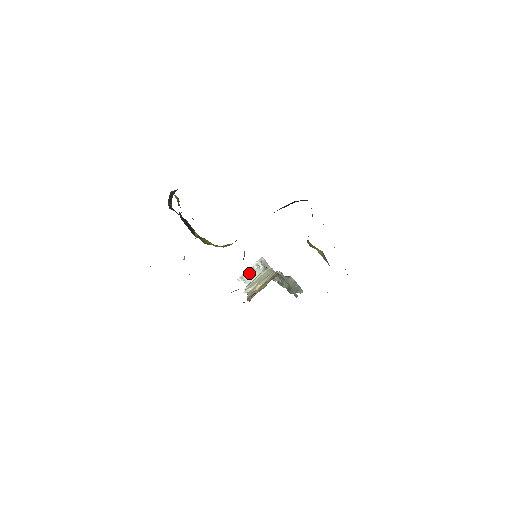
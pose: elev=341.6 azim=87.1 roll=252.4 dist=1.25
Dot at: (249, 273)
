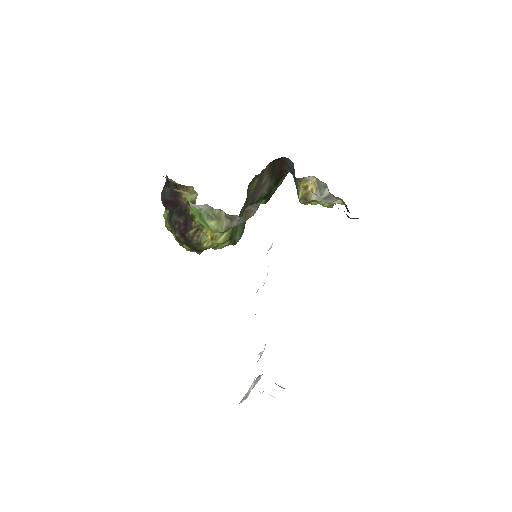
Dot at: (251, 385)
